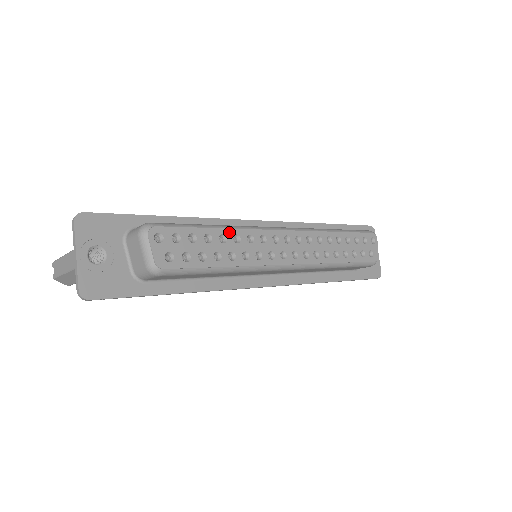
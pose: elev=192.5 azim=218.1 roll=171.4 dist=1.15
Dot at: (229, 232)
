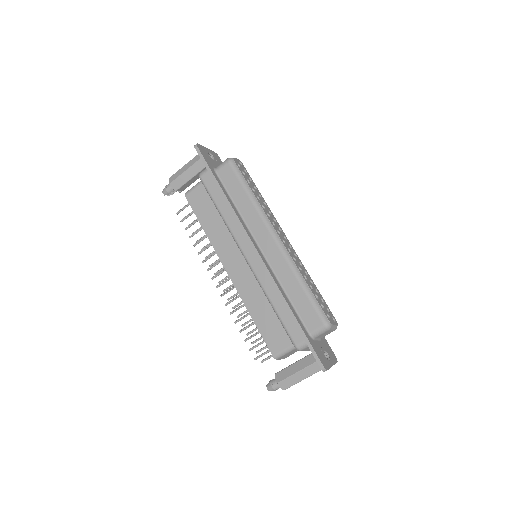
Dot at: (264, 200)
